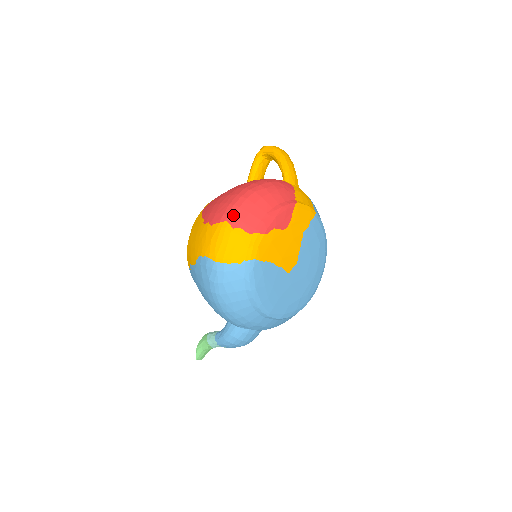
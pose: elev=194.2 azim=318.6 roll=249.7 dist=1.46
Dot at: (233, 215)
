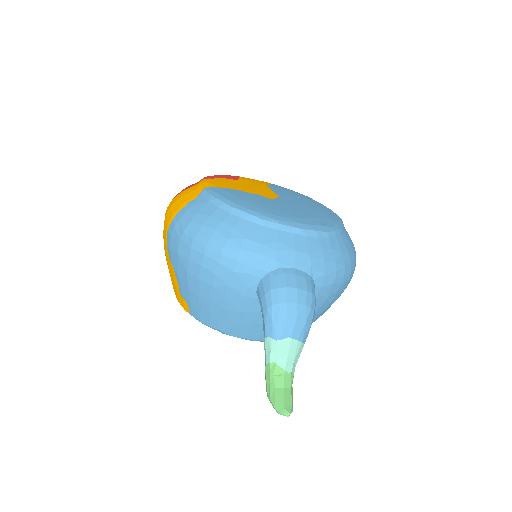
Dot at: occluded
